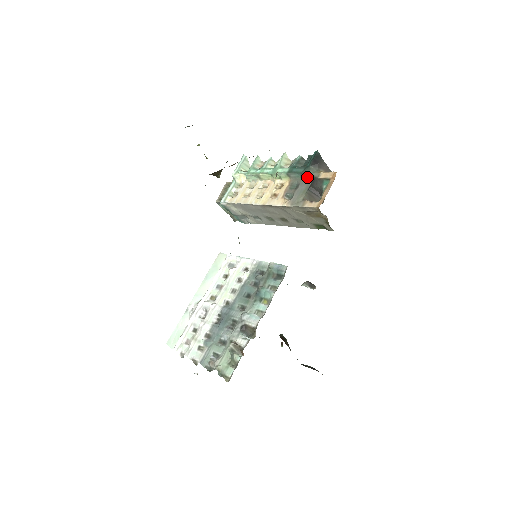
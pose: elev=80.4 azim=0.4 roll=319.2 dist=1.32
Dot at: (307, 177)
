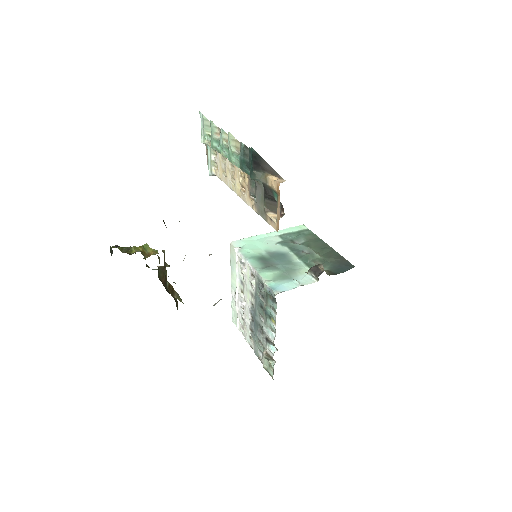
Dot at: (258, 181)
